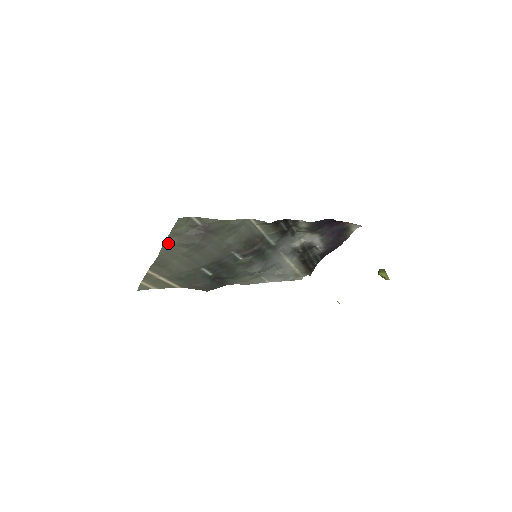
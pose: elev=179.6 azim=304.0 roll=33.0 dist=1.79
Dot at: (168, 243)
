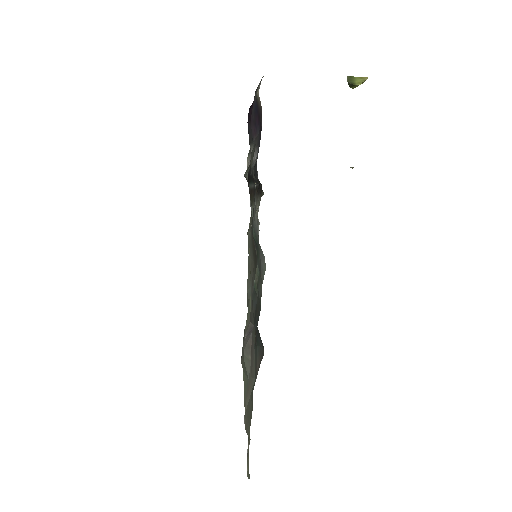
Dot at: (244, 416)
